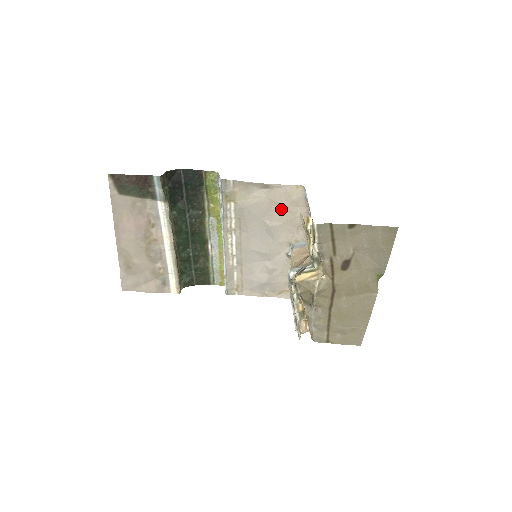
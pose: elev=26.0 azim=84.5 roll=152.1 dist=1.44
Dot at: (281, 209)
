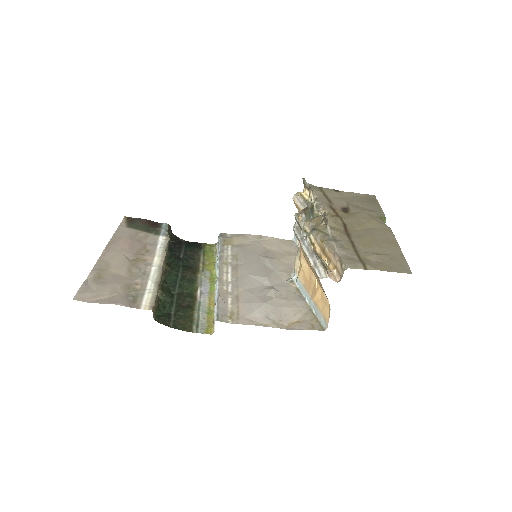
Dot at: (275, 252)
